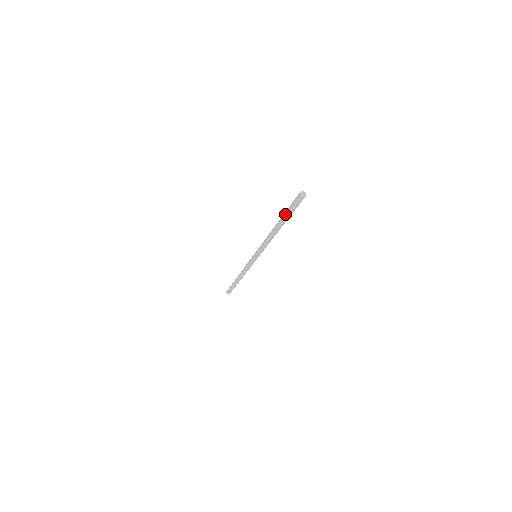
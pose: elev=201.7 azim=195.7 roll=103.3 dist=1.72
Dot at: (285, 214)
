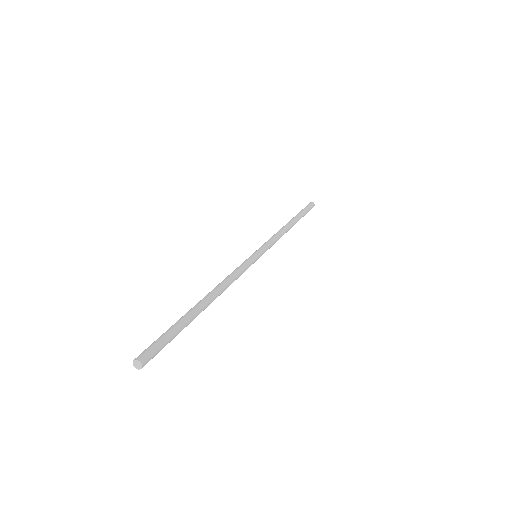
Dot at: occluded
